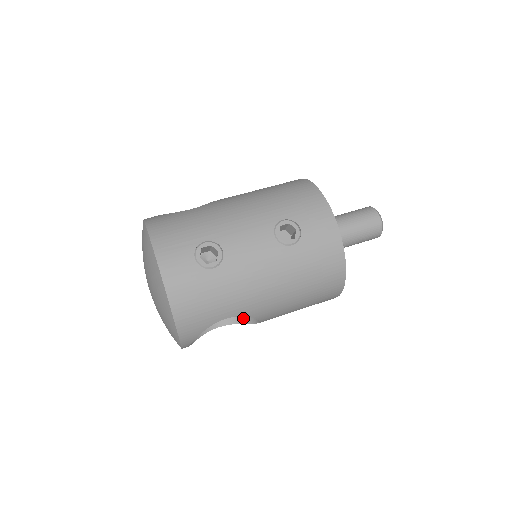
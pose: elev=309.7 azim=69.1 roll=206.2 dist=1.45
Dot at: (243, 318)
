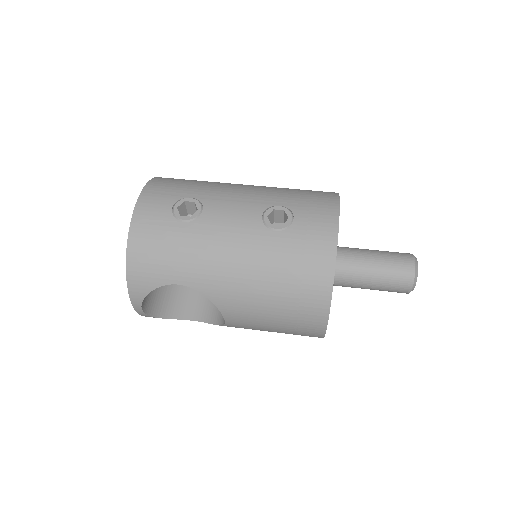
Dot at: (218, 319)
